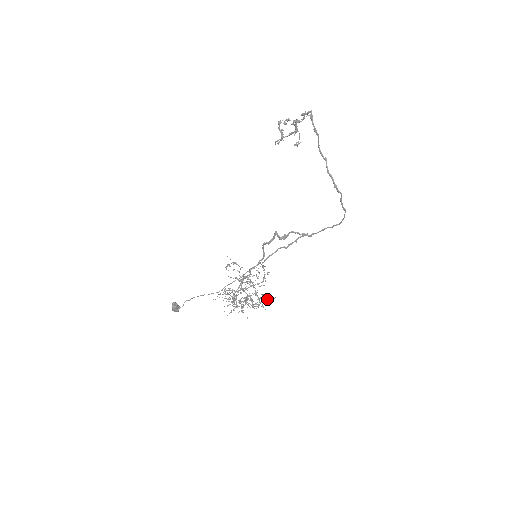
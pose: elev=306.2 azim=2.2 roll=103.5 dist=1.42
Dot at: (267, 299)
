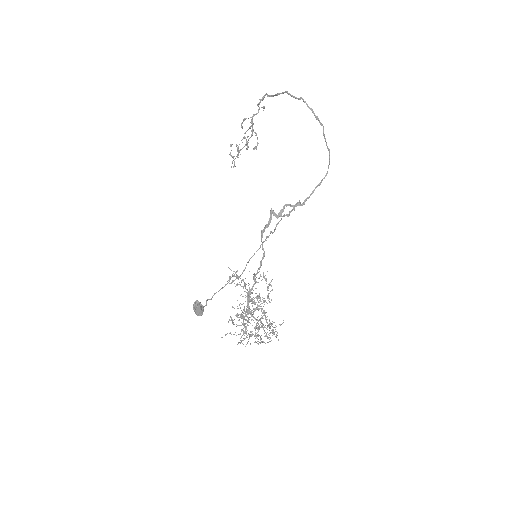
Dot at: (276, 326)
